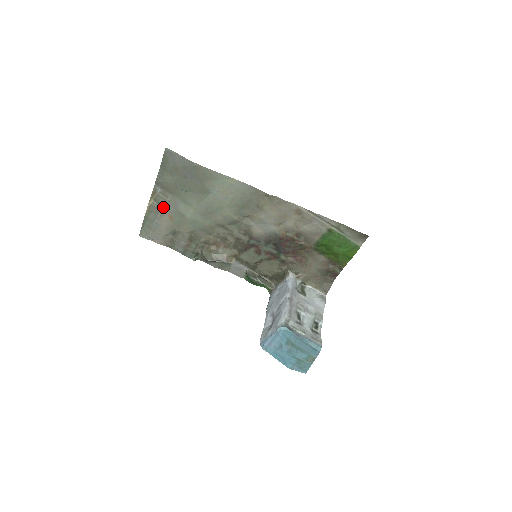
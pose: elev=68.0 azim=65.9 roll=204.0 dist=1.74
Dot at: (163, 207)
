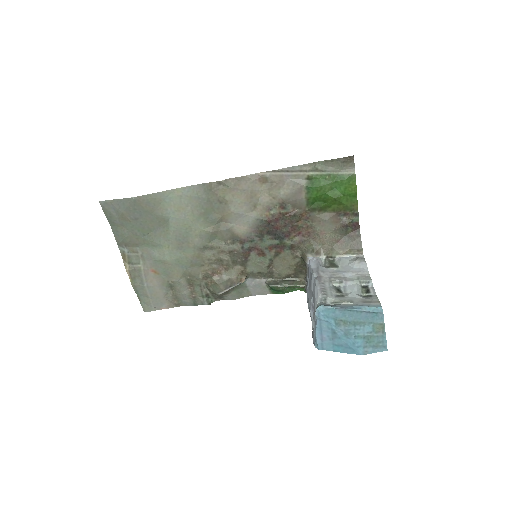
Dot at: (141, 265)
